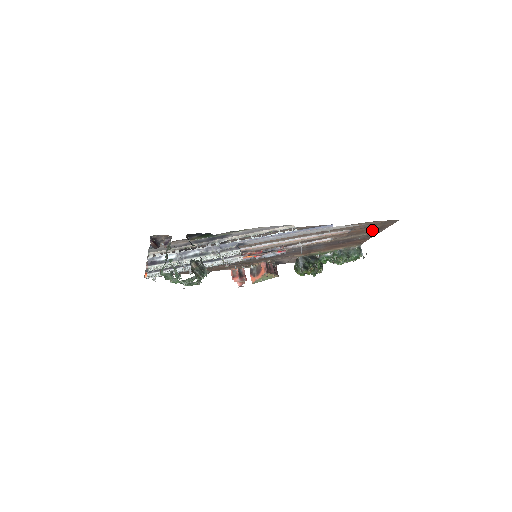
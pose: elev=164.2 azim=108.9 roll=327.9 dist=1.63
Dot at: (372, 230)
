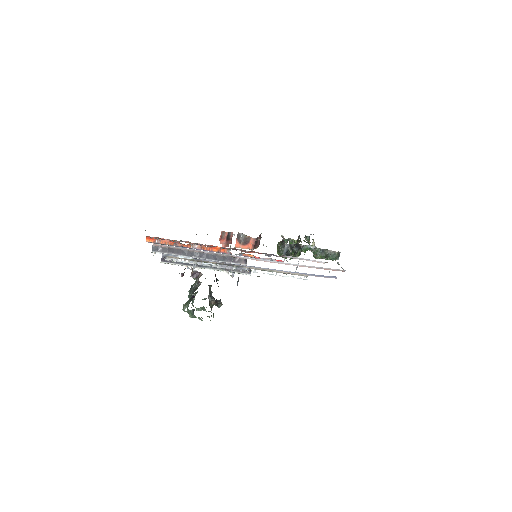
Dot at: occluded
